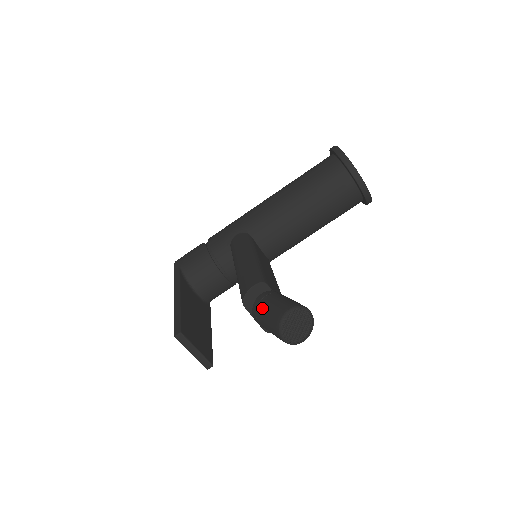
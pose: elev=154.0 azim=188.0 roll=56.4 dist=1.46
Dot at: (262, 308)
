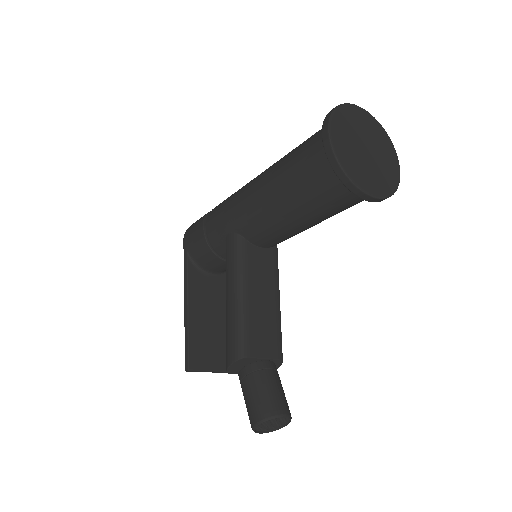
Dot at: (242, 391)
